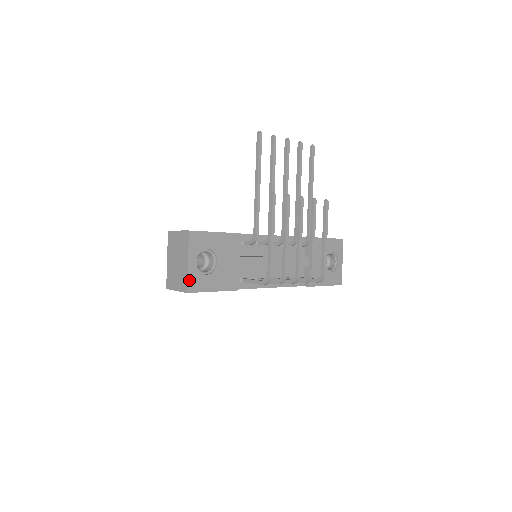
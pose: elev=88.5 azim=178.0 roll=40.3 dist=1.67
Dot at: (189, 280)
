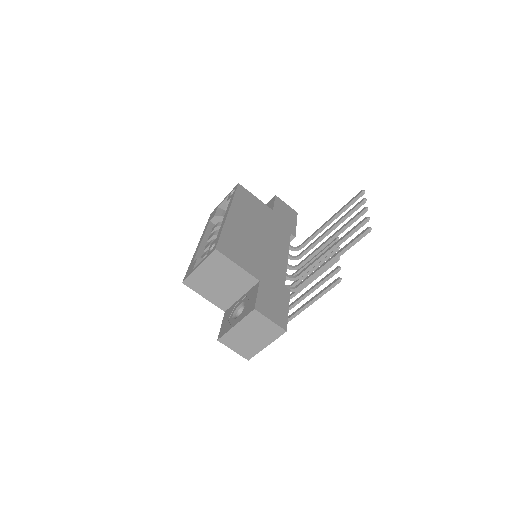
Dot at: (256, 353)
